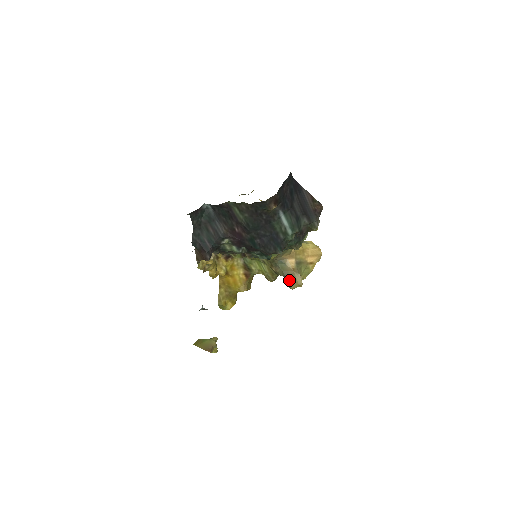
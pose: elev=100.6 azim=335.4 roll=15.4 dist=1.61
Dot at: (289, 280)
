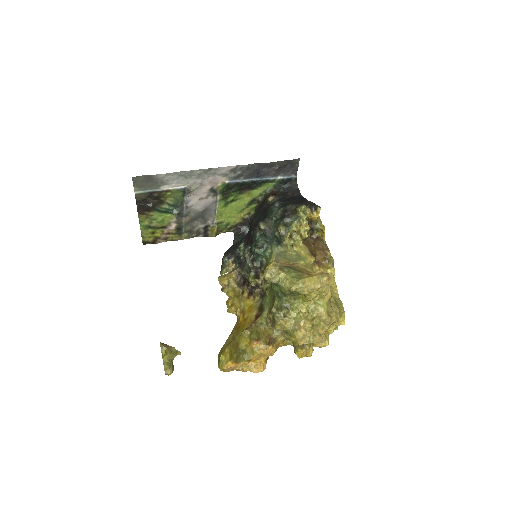
Dot at: occluded
